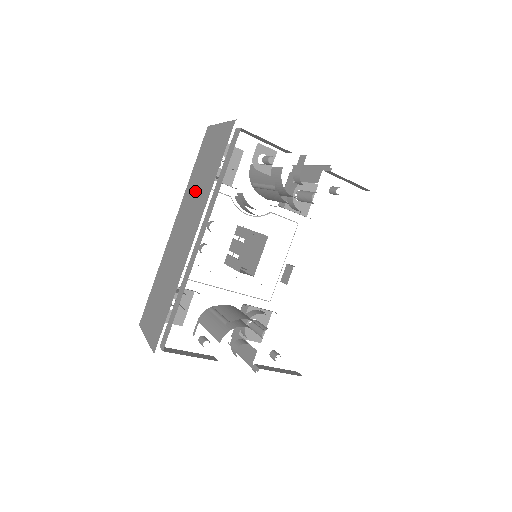
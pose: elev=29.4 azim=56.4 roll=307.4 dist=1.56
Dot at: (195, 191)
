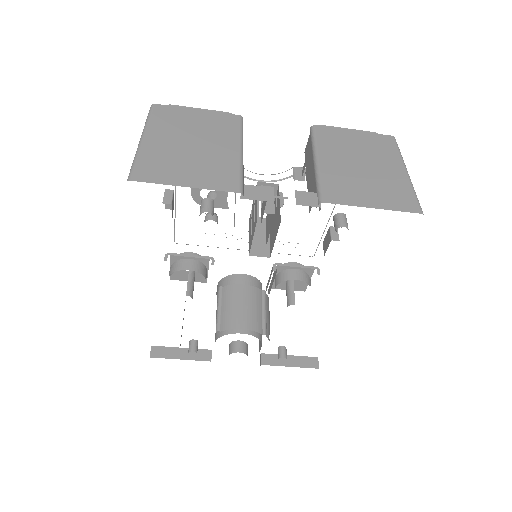
Dot at: occluded
